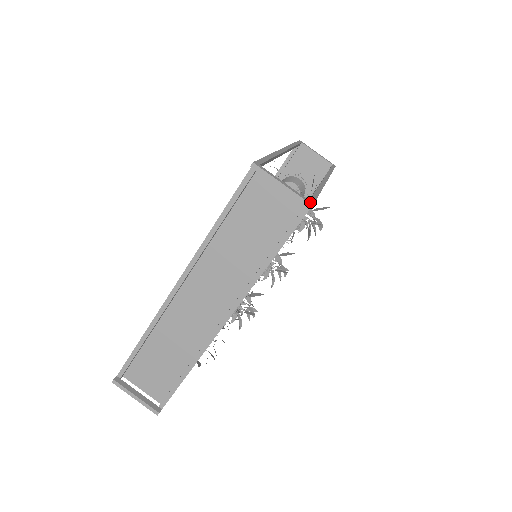
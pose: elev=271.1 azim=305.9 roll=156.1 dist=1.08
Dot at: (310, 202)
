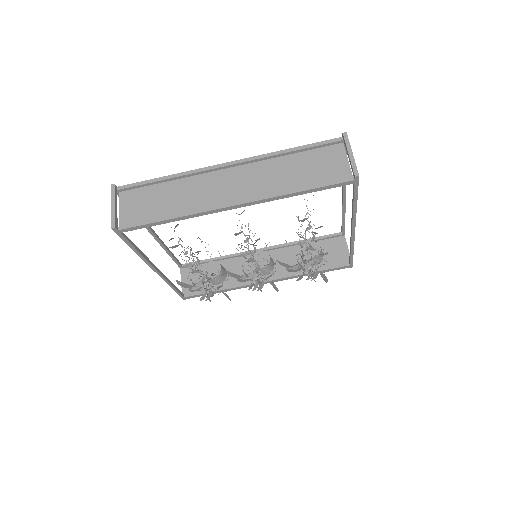
Dot at: (358, 175)
